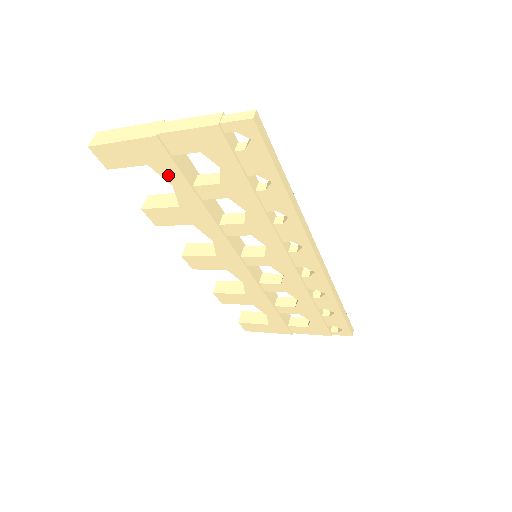
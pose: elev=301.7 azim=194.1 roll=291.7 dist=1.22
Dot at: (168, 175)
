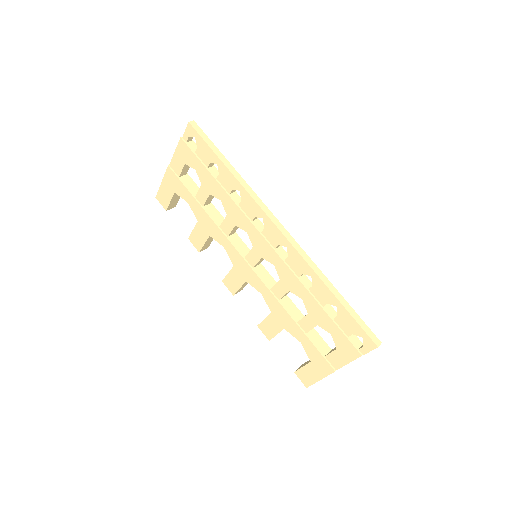
Dot at: (183, 194)
